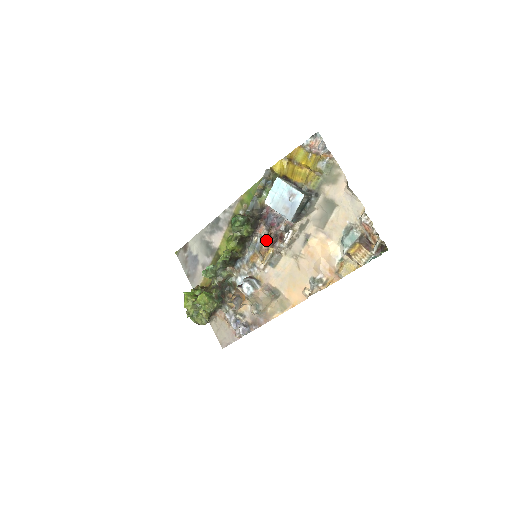
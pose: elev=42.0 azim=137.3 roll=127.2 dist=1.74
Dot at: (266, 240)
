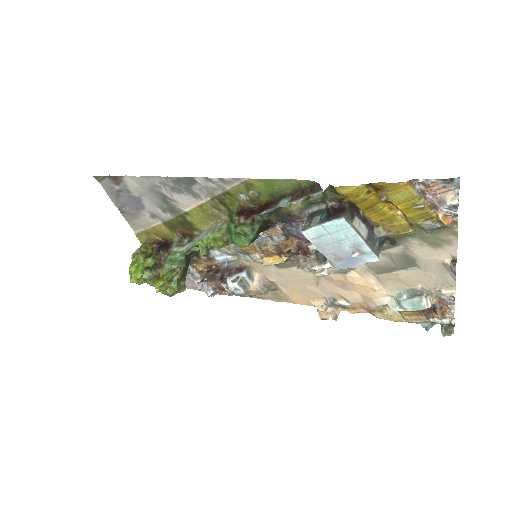
Dot at: (280, 251)
